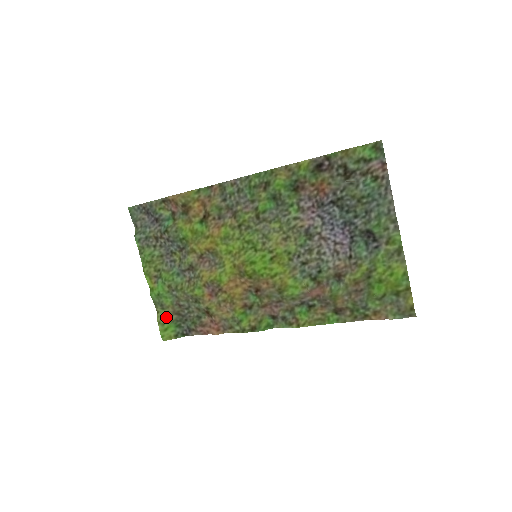
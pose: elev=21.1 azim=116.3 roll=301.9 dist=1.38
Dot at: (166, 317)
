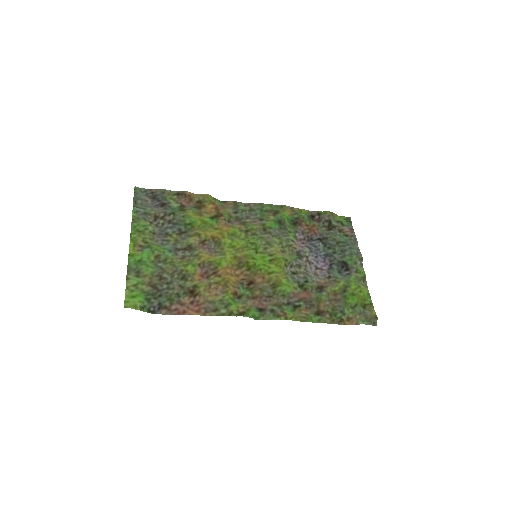
Dot at: (138, 285)
